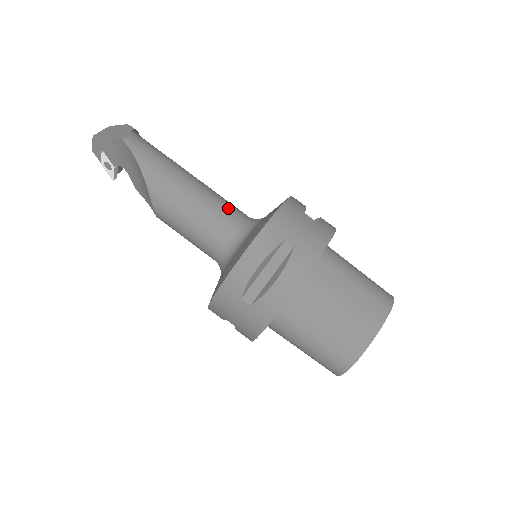
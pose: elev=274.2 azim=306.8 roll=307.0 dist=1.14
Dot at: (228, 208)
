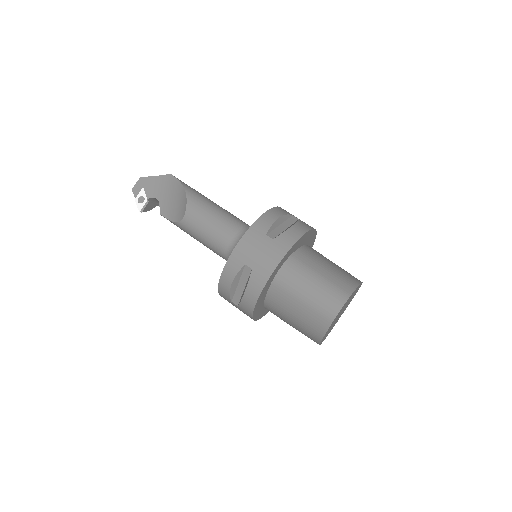
Dot at: occluded
